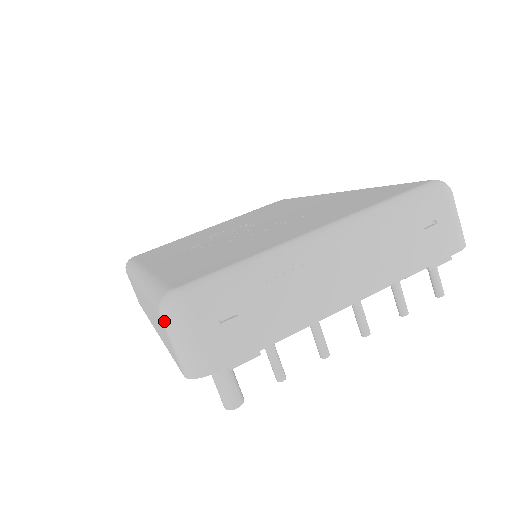
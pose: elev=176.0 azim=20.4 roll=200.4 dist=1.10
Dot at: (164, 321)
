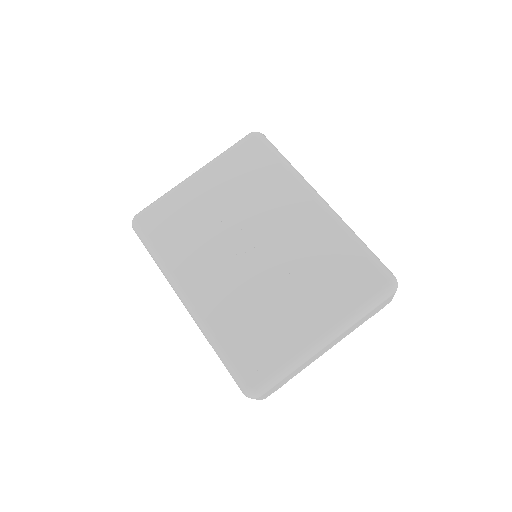
Dot at: (246, 396)
